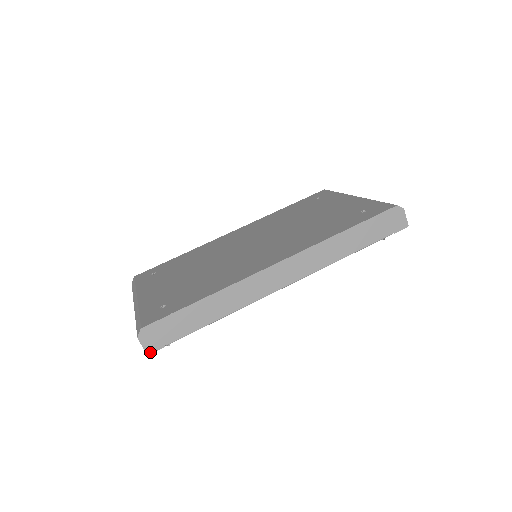
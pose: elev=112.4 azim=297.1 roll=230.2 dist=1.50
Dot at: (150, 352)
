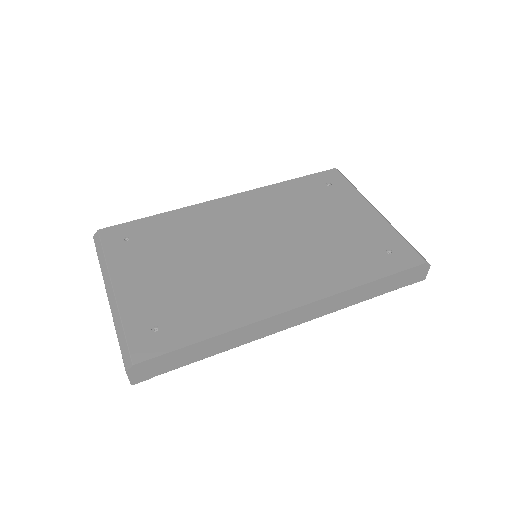
Dot at: (136, 383)
